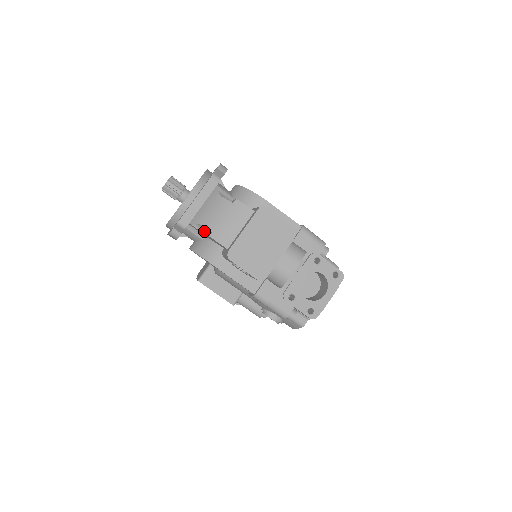
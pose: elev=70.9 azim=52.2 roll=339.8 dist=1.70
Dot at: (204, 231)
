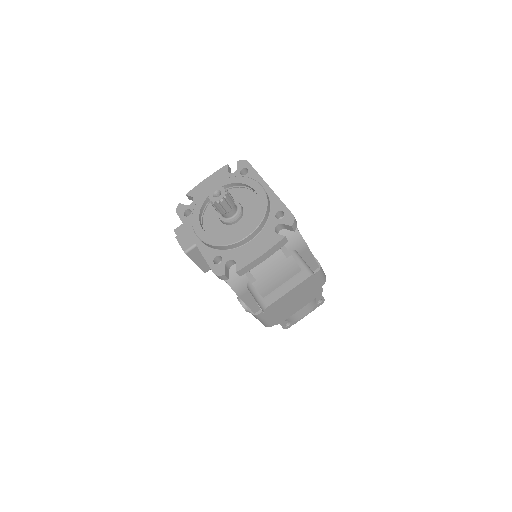
Dot at: occluded
